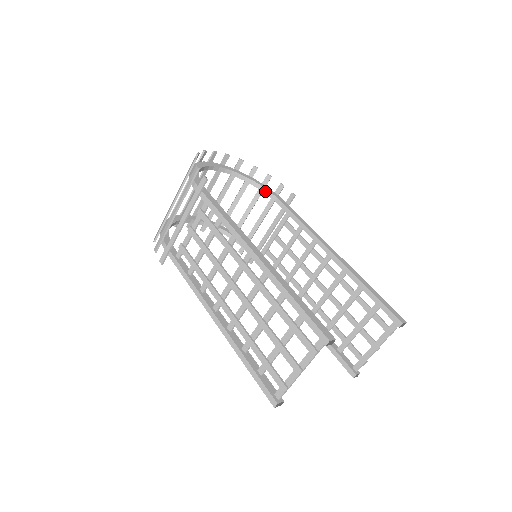
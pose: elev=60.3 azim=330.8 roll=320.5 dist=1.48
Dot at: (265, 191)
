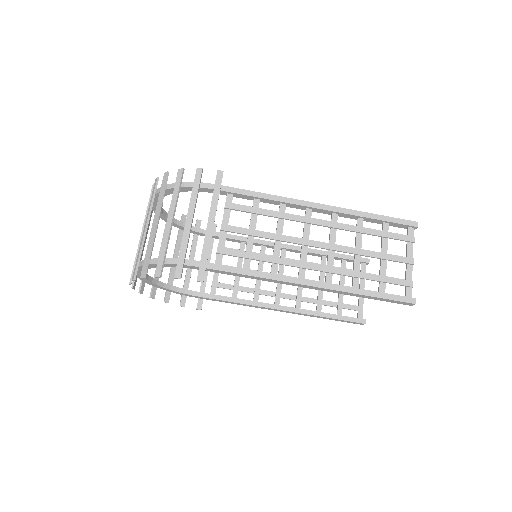
Dot at: occluded
